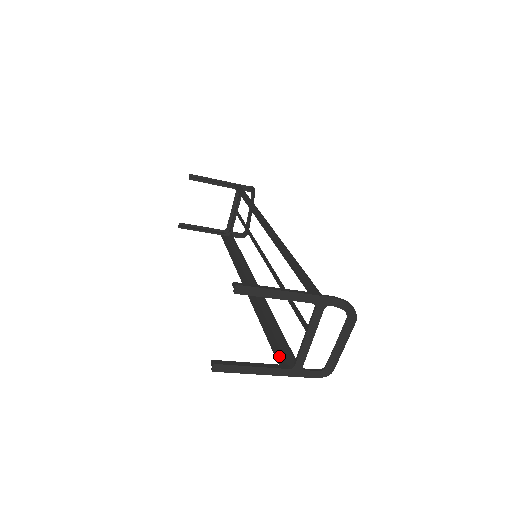
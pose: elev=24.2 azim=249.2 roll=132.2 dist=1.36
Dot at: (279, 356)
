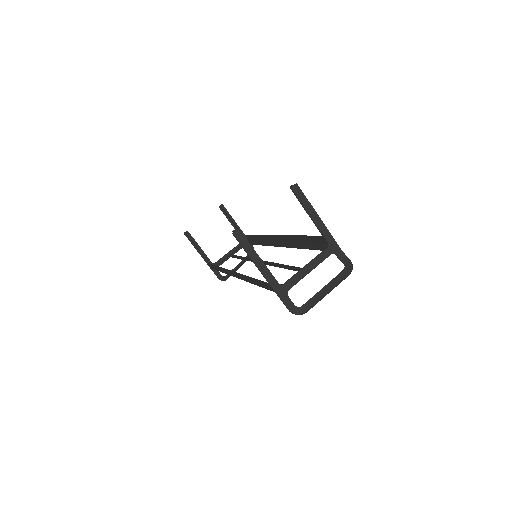
Dot at: (265, 286)
